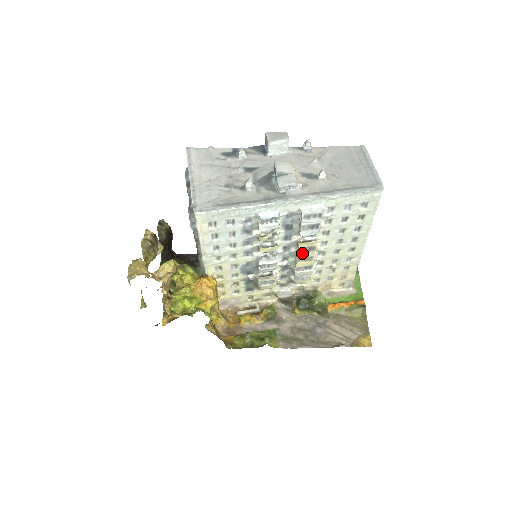
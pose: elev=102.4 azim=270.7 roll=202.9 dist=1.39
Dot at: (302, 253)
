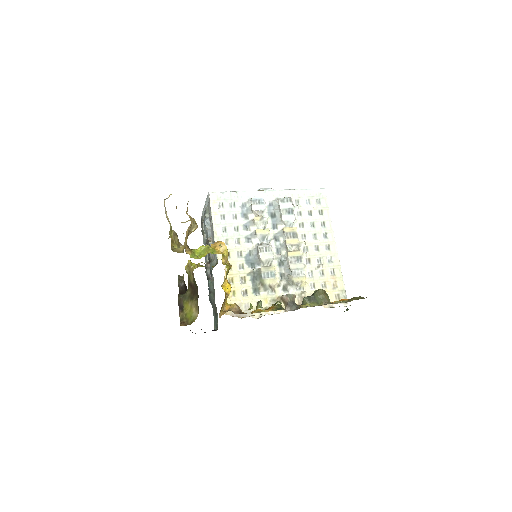
Dot at: (289, 240)
